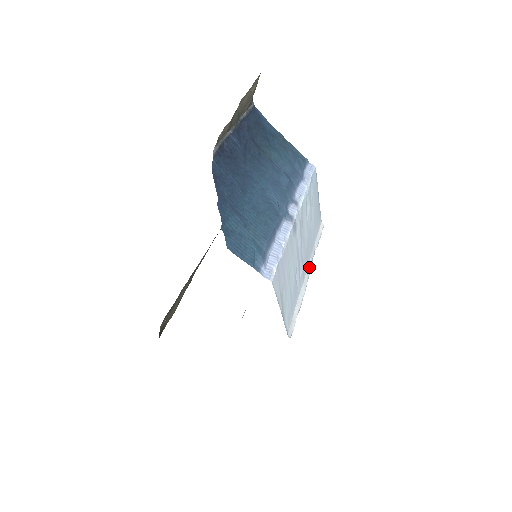
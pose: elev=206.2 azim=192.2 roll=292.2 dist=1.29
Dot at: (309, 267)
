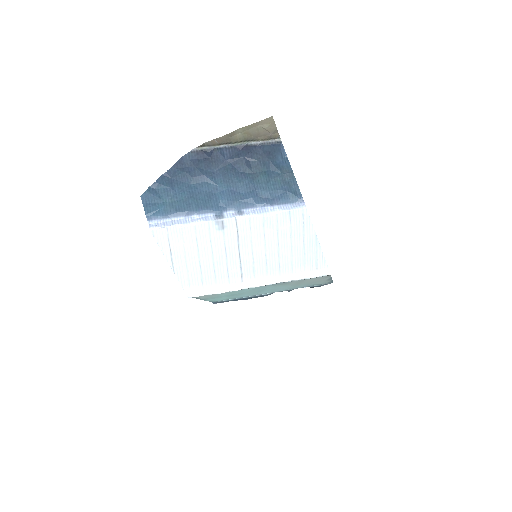
Dot at: (265, 281)
